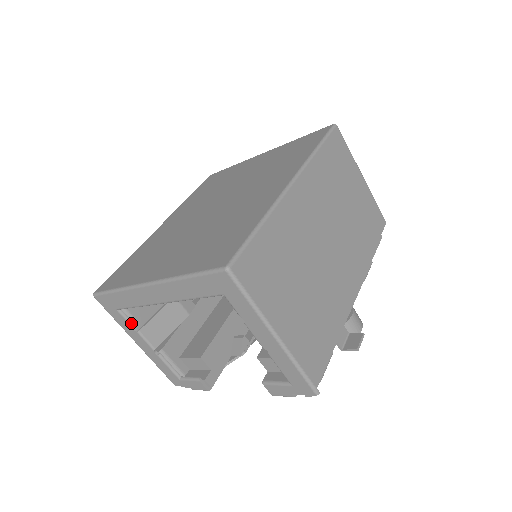
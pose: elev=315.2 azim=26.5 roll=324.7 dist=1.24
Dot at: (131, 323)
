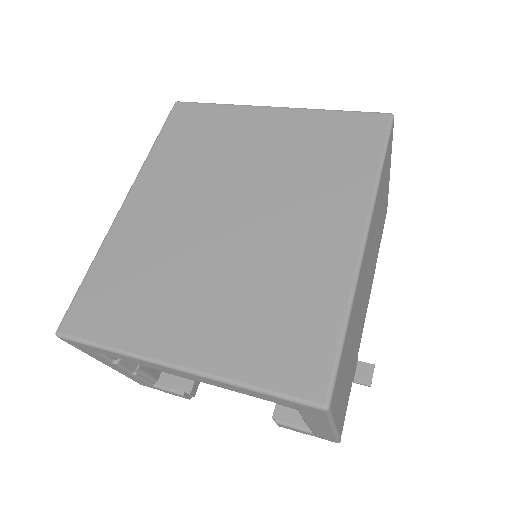
Dot at: (109, 359)
